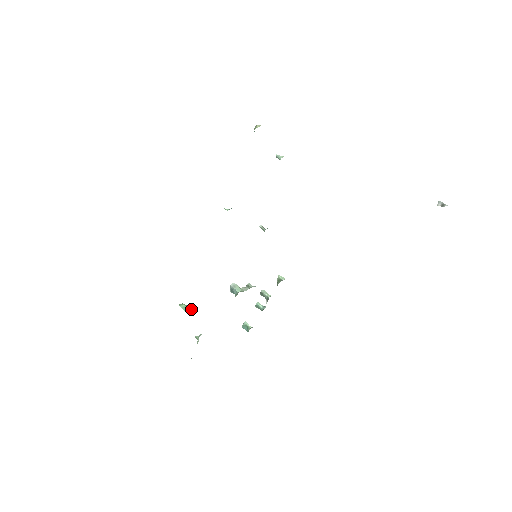
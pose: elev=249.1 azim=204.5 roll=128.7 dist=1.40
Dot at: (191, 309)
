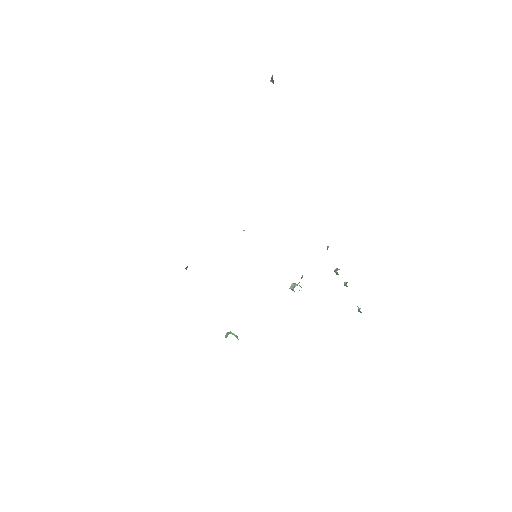
Dot at: (229, 333)
